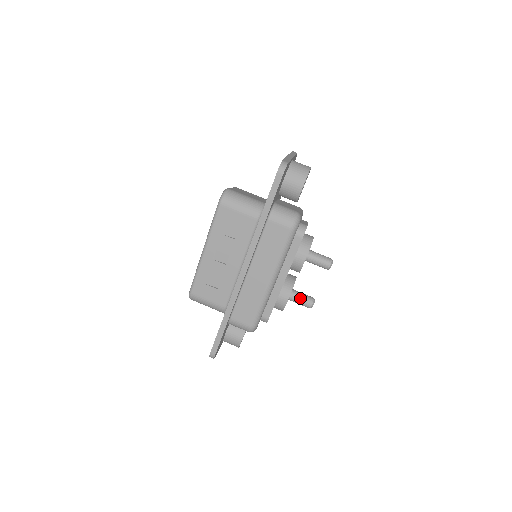
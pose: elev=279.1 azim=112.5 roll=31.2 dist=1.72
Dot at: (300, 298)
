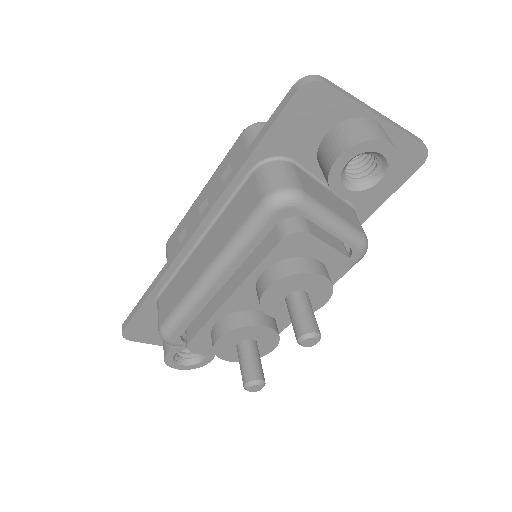
Dot at: (245, 358)
